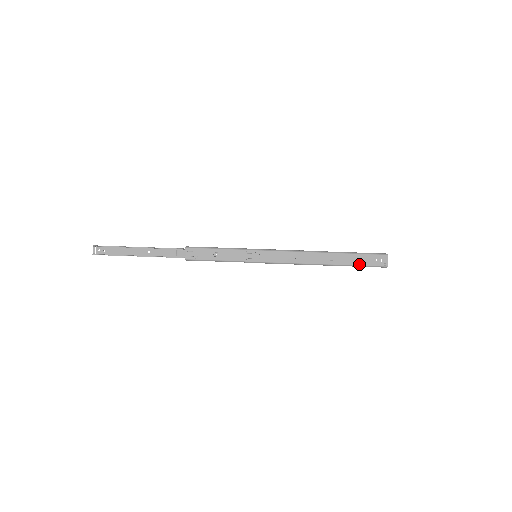
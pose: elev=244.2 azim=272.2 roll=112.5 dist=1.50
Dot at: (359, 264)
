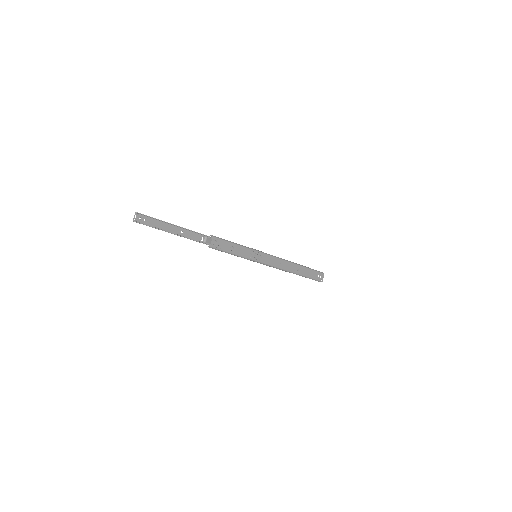
Dot at: (310, 277)
